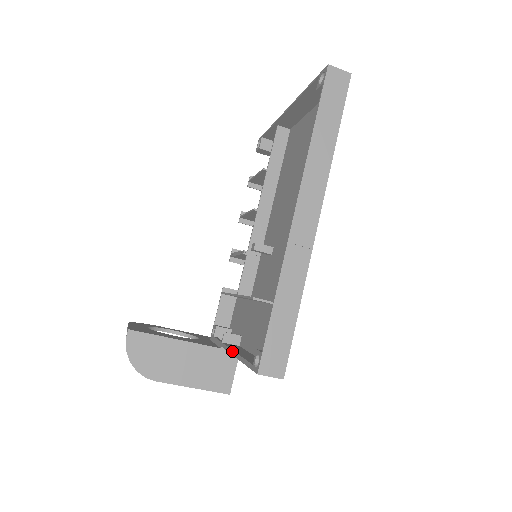
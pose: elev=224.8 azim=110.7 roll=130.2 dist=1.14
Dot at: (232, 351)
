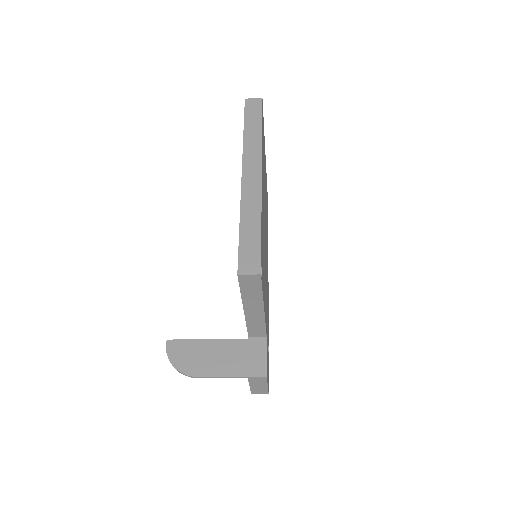
Dot at: occluded
